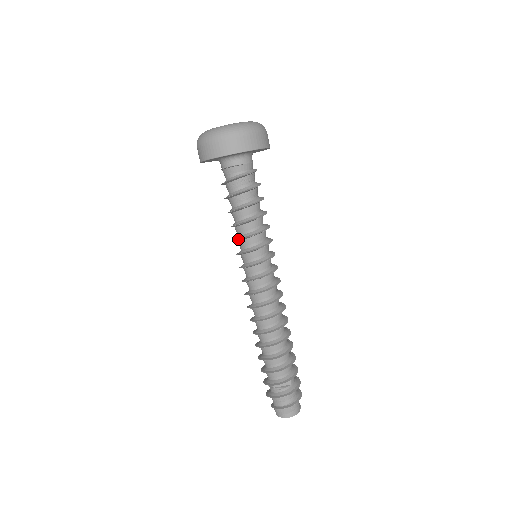
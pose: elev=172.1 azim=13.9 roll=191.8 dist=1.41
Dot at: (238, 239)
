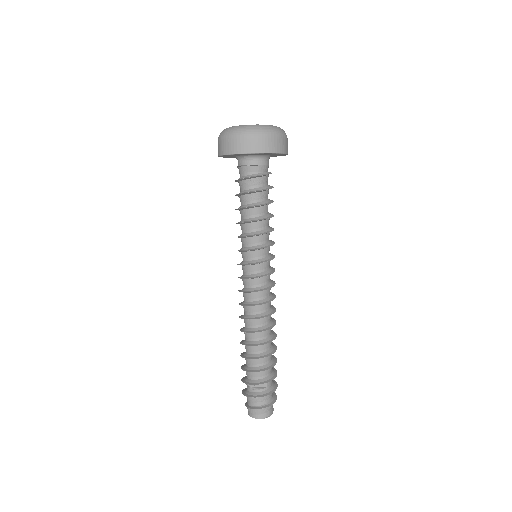
Dot at: (241, 236)
